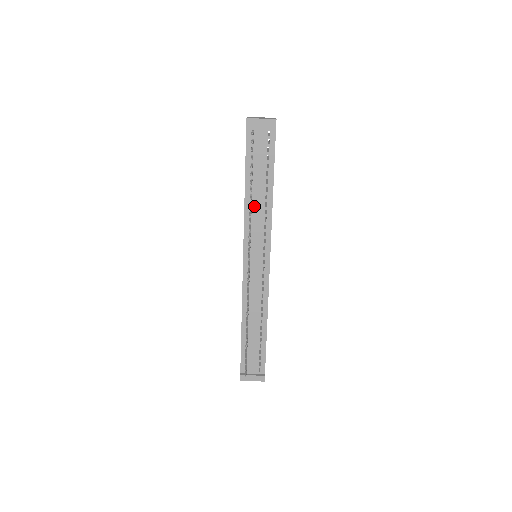
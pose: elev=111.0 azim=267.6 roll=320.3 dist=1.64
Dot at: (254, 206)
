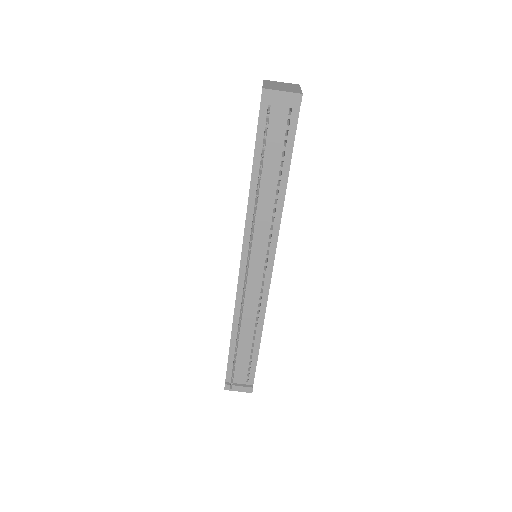
Dot at: (260, 202)
